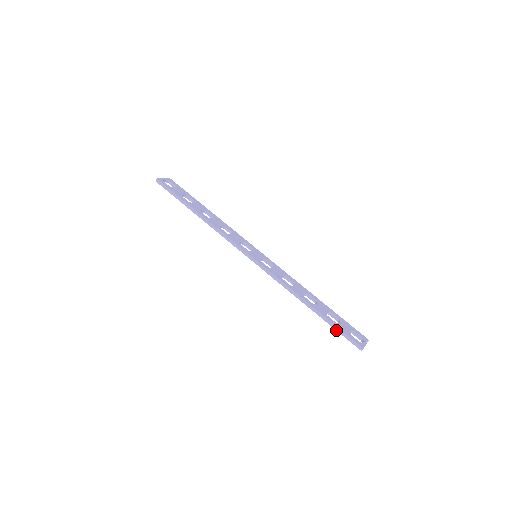
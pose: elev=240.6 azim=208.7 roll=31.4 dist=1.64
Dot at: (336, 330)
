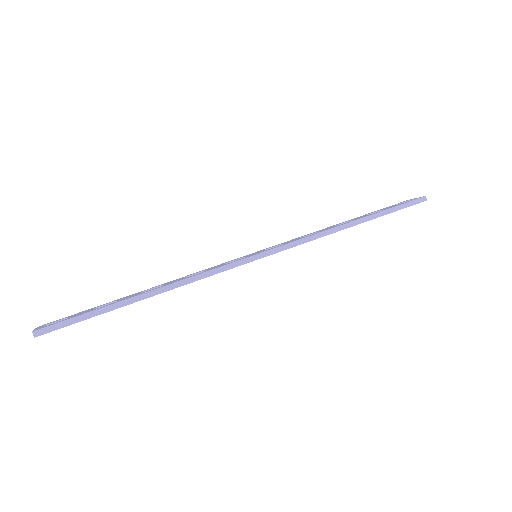
Dot at: occluded
